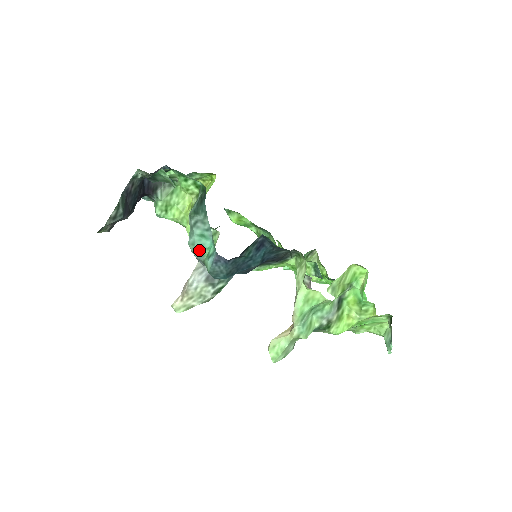
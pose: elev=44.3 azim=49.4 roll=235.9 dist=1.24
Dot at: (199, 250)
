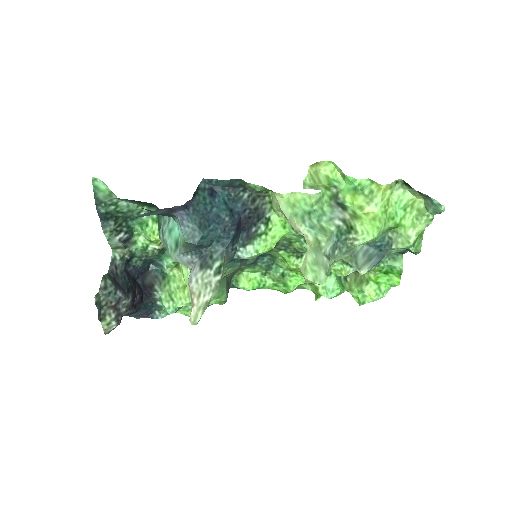
Dot at: (176, 246)
